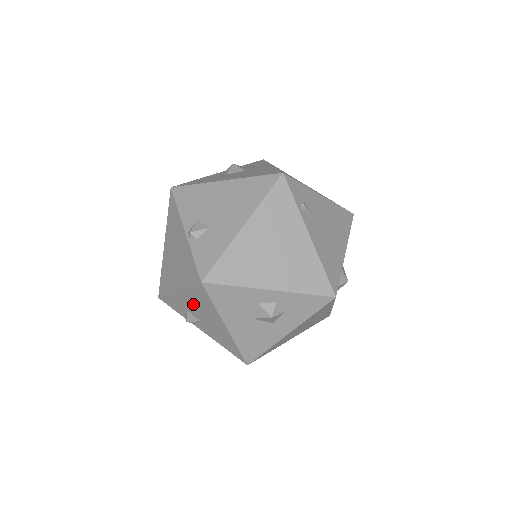
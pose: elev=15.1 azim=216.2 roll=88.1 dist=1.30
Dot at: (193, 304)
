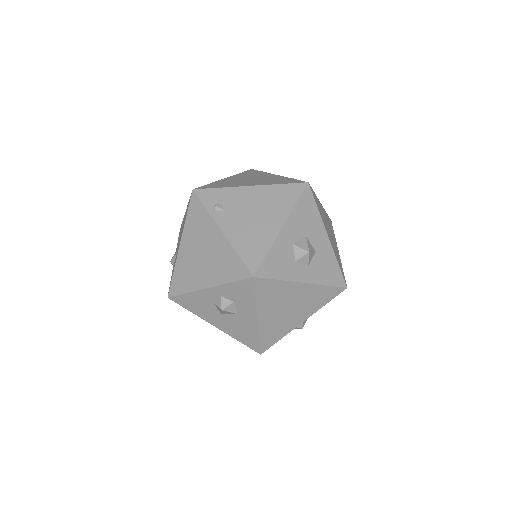
Dot at: occluded
